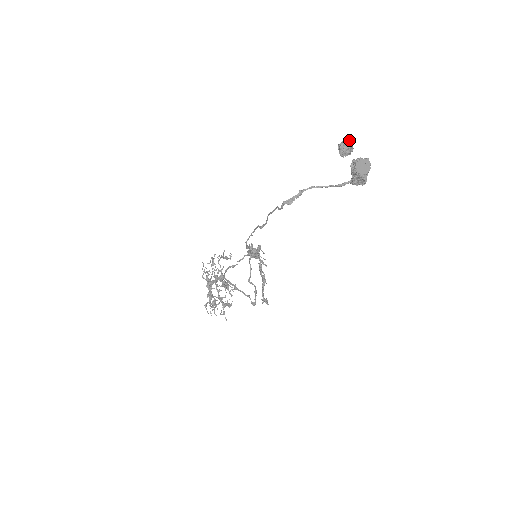
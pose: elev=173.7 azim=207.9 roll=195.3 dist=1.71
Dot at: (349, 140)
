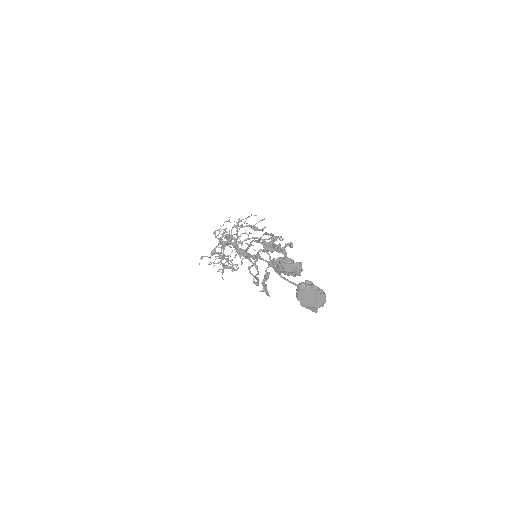
Dot at: (292, 263)
